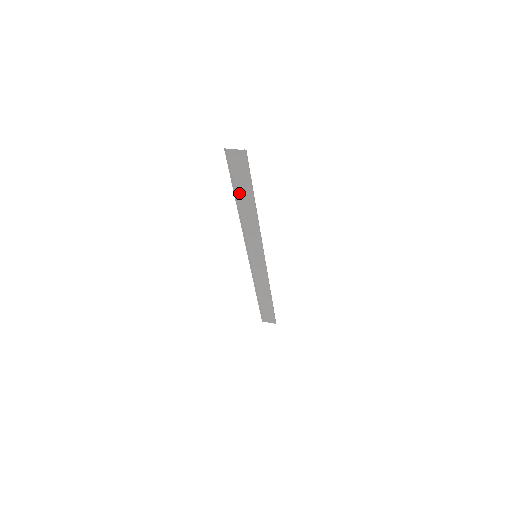
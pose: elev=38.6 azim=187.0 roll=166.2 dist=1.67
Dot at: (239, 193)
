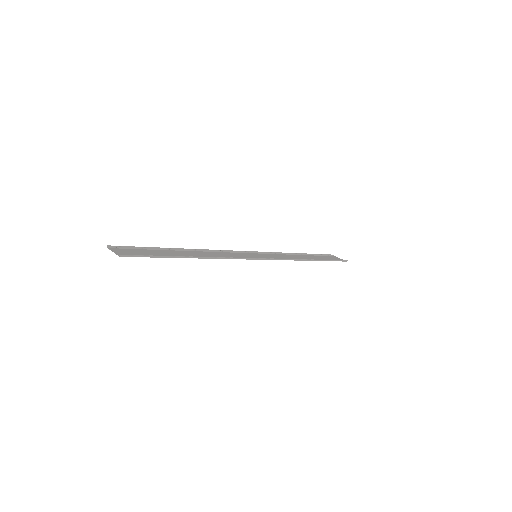
Dot at: (170, 251)
